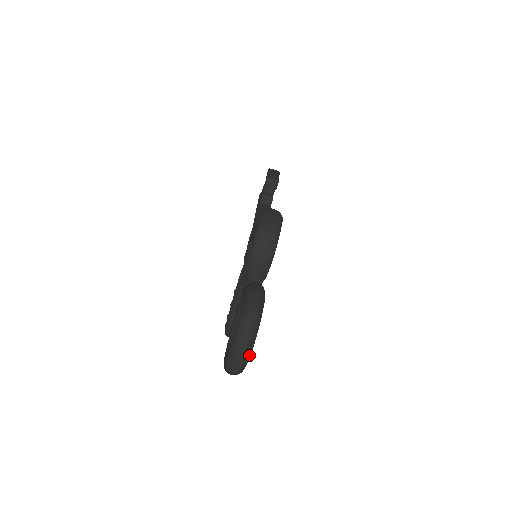
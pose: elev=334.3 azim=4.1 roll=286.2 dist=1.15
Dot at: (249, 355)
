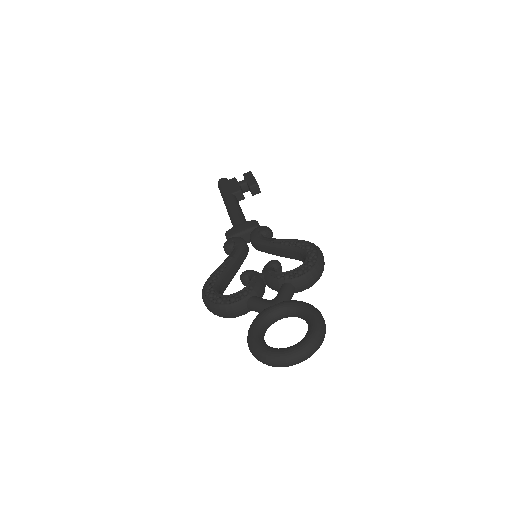
Dot at: (300, 362)
